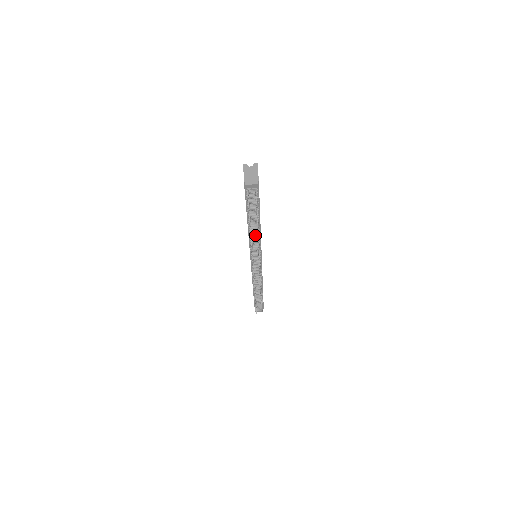
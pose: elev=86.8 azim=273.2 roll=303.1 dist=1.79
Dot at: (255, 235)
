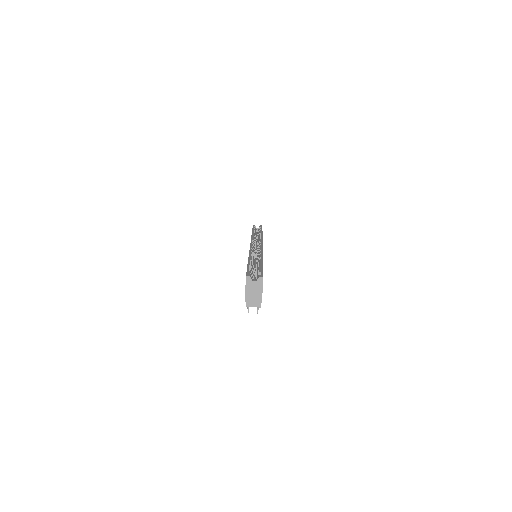
Dot at: occluded
